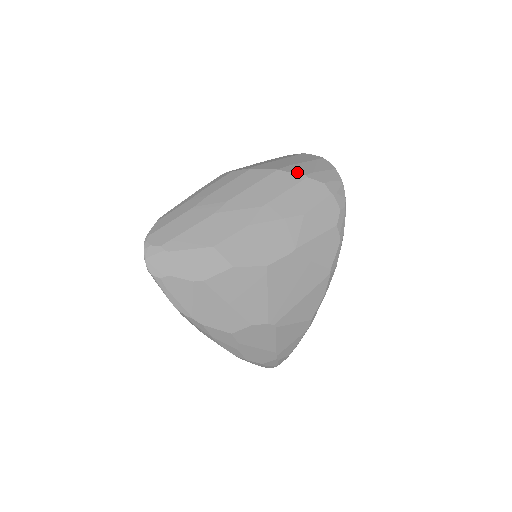
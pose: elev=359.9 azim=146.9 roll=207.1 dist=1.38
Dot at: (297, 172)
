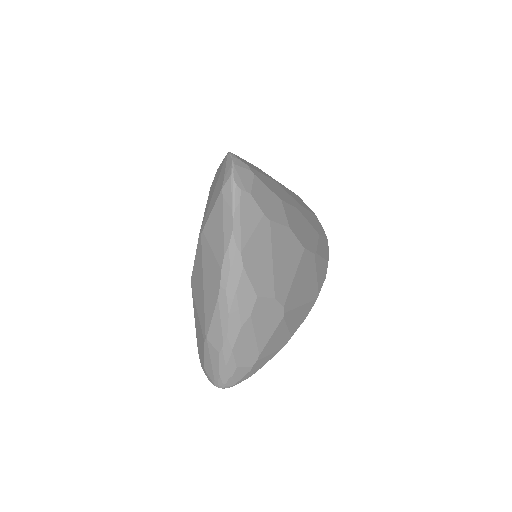
Dot at: occluded
